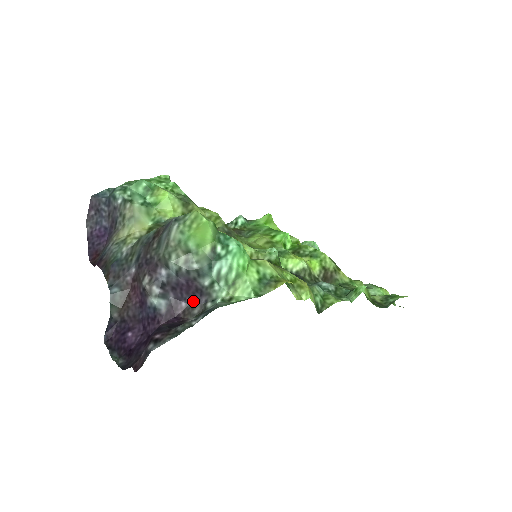
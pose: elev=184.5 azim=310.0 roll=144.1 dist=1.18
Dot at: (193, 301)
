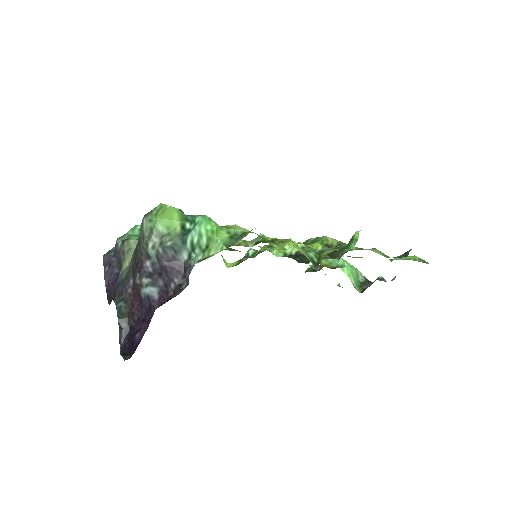
Dot at: (180, 280)
